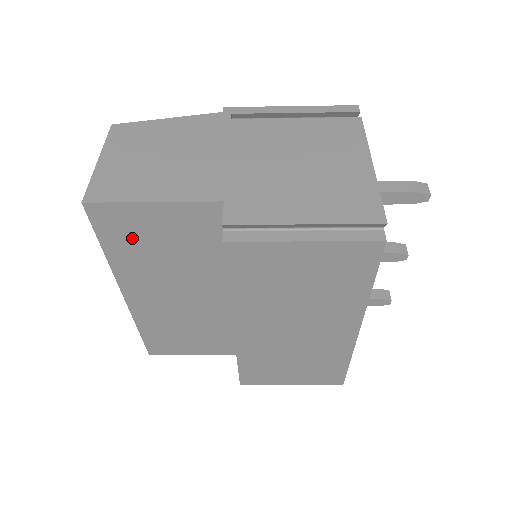
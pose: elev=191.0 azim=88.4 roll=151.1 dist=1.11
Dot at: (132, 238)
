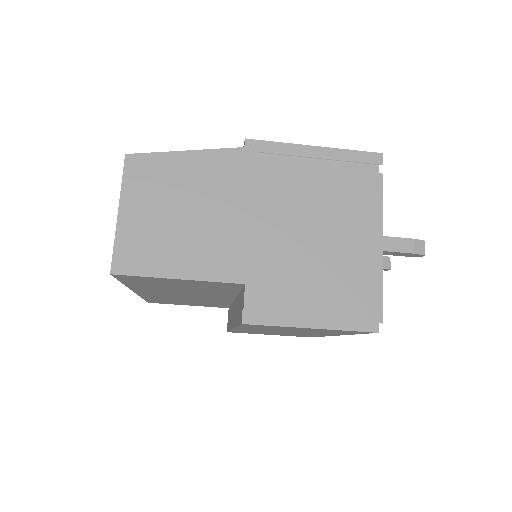
Dot at: (153, 283)
